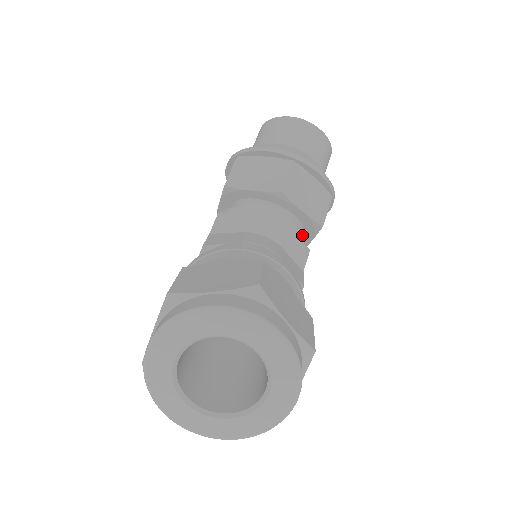
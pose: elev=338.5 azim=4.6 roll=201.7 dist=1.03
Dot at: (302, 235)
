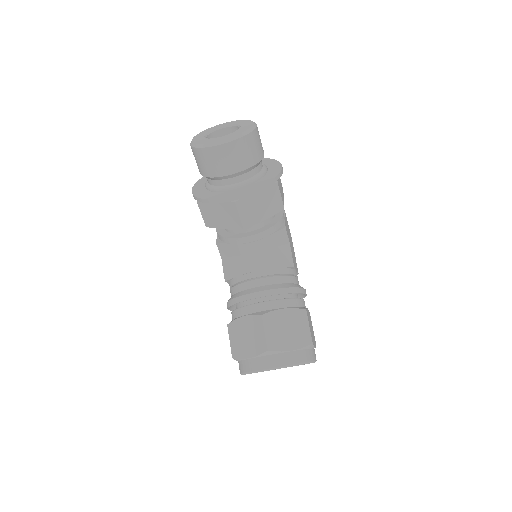
Dot at: (274, 225)
